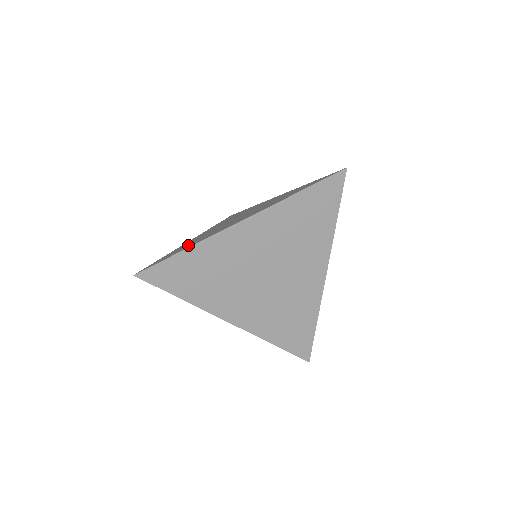
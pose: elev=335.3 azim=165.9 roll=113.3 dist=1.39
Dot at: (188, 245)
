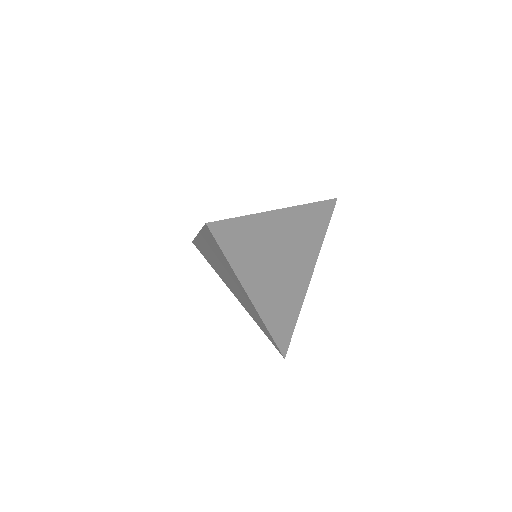
Dot at: occluded
